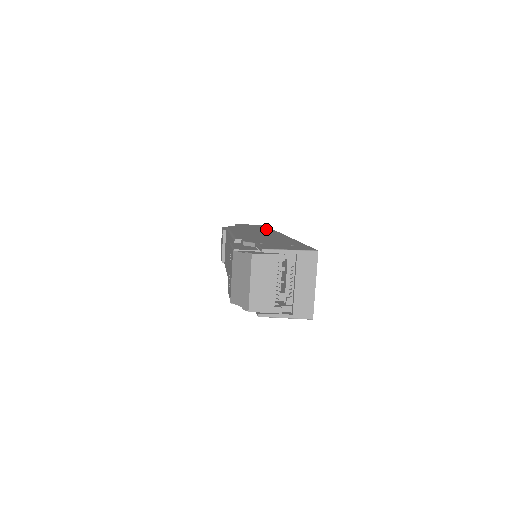
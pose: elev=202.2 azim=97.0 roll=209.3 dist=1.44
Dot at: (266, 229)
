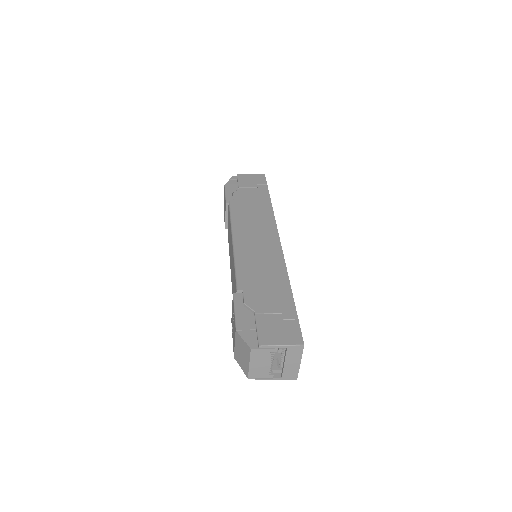
Dot at: (266, 211)
